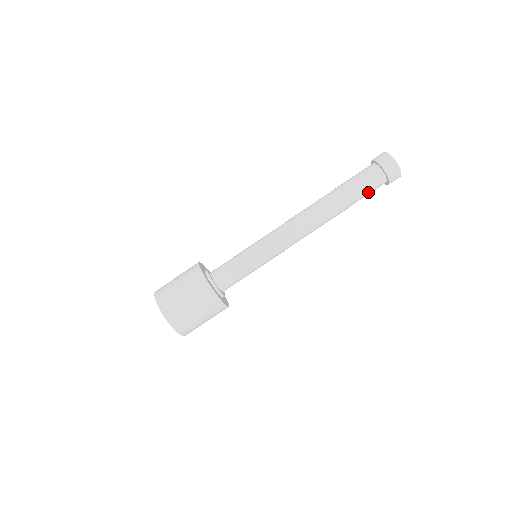
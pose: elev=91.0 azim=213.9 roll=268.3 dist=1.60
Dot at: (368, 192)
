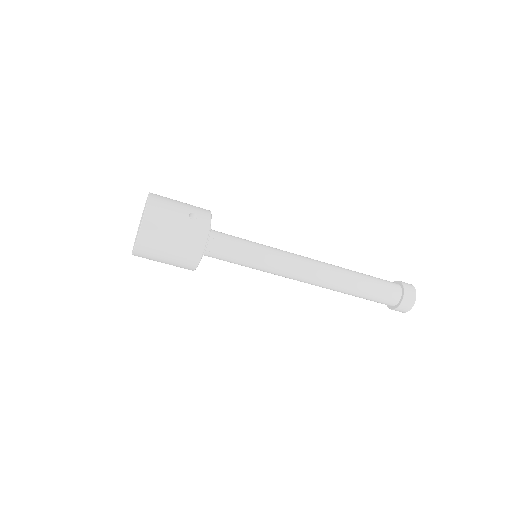
Dot at: occluded
